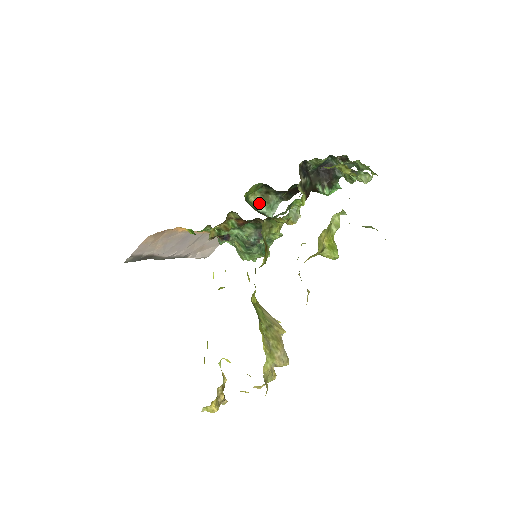
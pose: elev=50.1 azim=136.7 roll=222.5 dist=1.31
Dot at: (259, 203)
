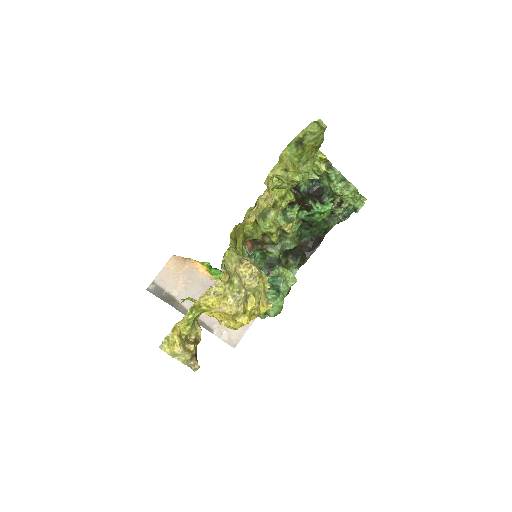
Dot at: occluded
